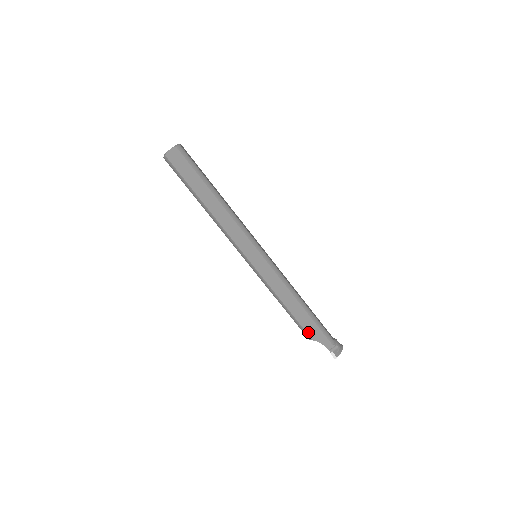
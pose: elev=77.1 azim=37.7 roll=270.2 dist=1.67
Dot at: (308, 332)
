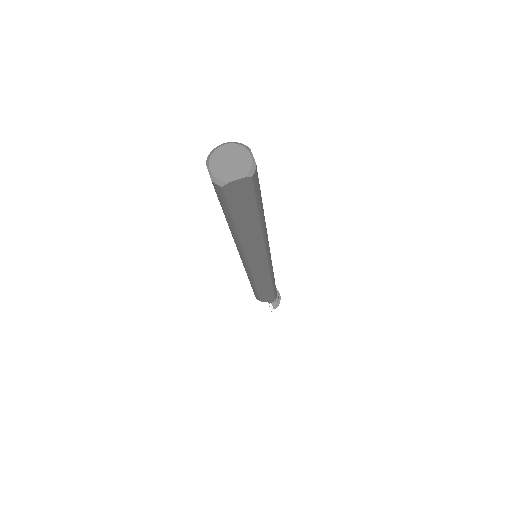
Dot at: (262, 299)
